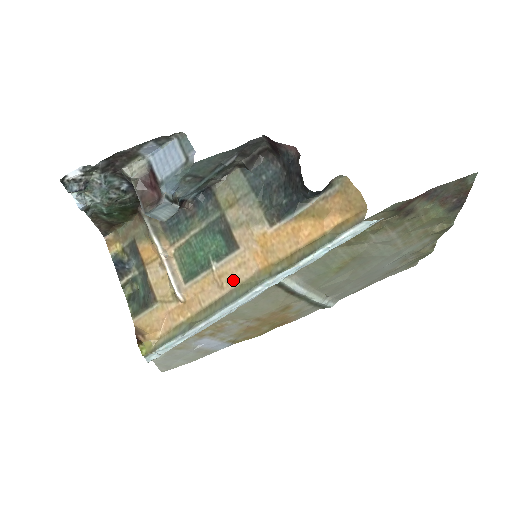
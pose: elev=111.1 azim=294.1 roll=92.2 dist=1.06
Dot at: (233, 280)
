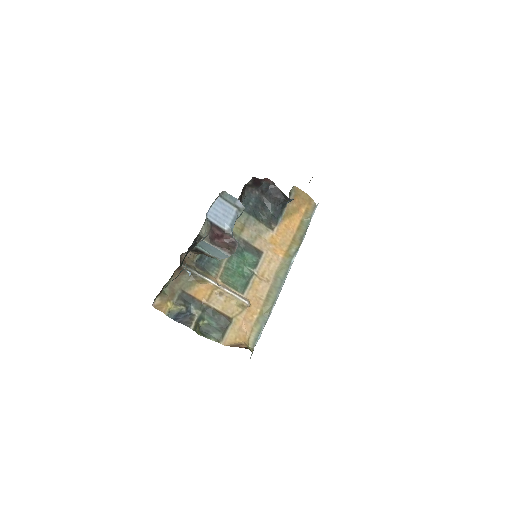
Dot at: (271, 273)
